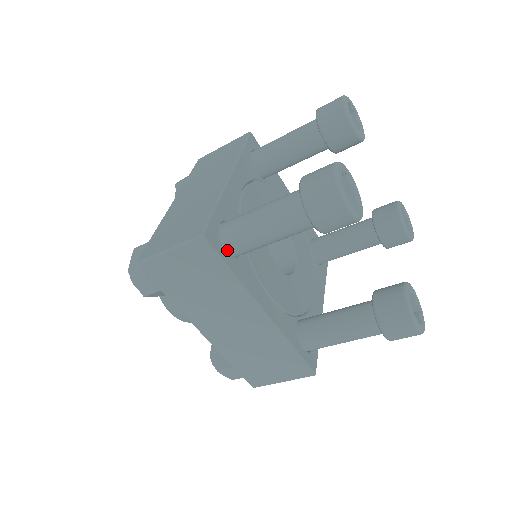
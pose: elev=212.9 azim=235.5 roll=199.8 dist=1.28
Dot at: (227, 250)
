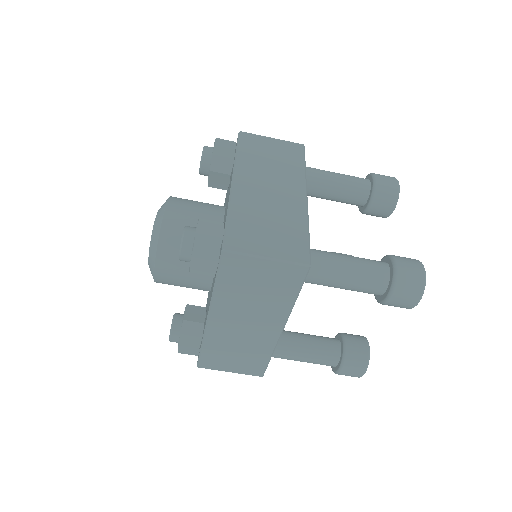
Dot at: occluded
